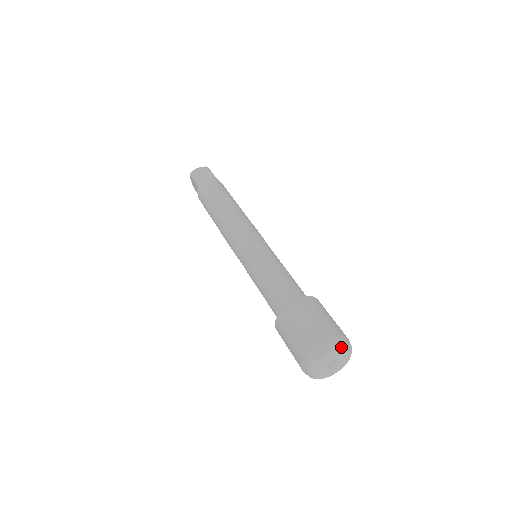
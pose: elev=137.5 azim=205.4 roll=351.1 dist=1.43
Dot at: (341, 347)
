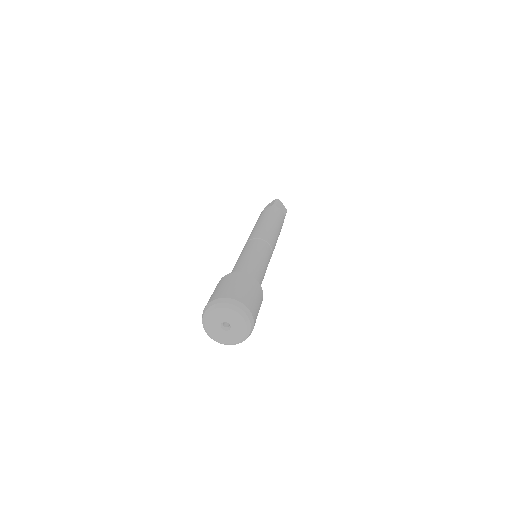
Dot at: (248, 324)
